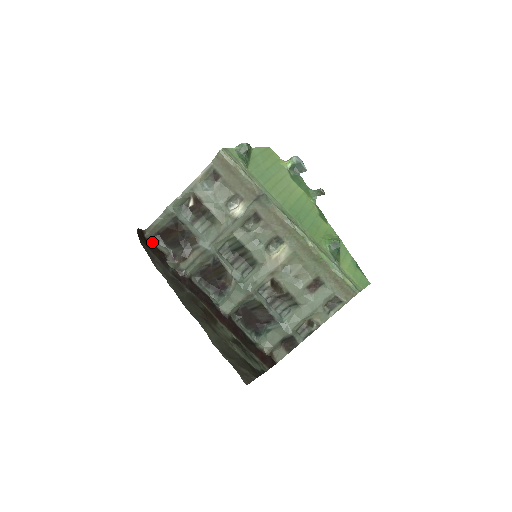
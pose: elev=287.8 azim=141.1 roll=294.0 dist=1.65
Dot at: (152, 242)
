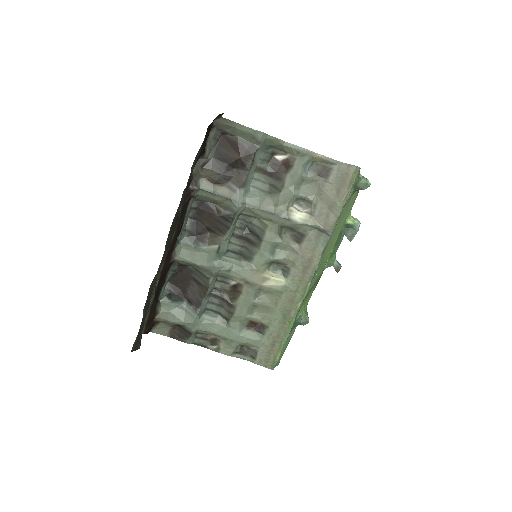
Dot at: (210, 131)
